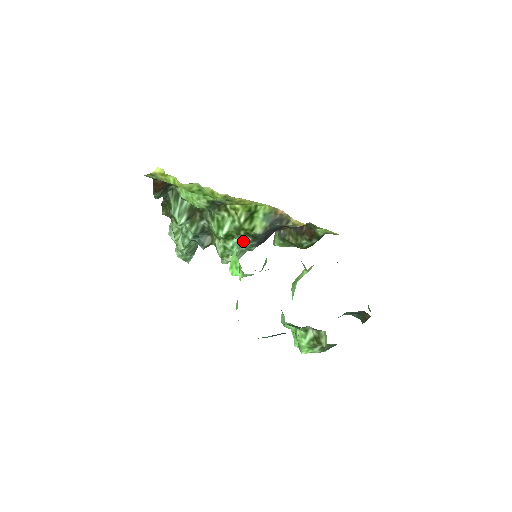
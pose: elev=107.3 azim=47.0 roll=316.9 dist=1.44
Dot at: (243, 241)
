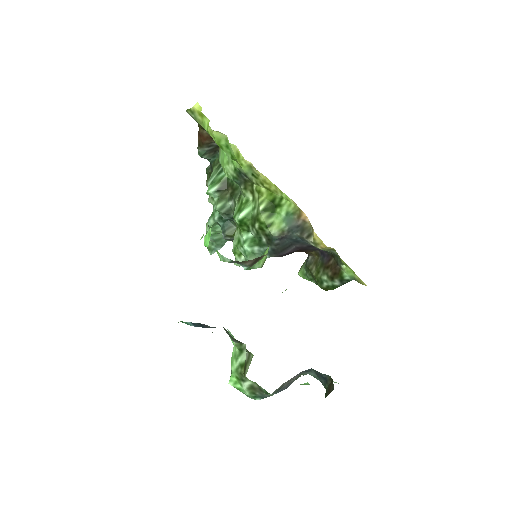
Dot at: (258, 240)
